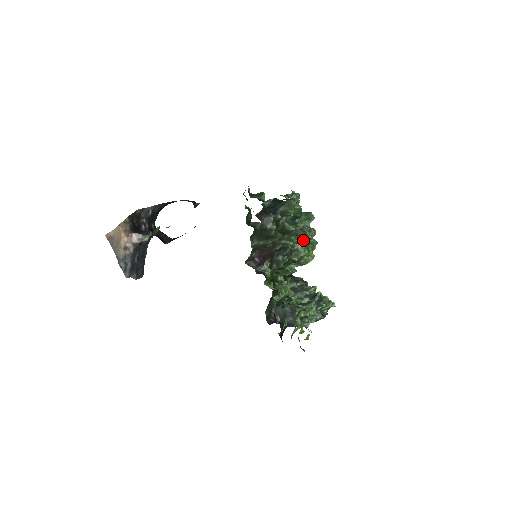
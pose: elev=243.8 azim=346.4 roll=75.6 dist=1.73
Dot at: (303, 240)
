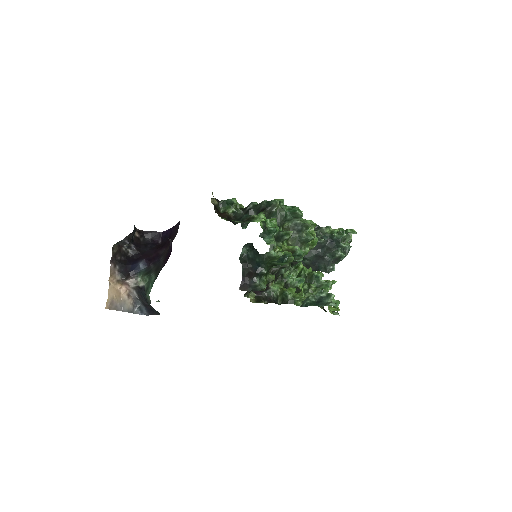
Dot at: (299, 241)
